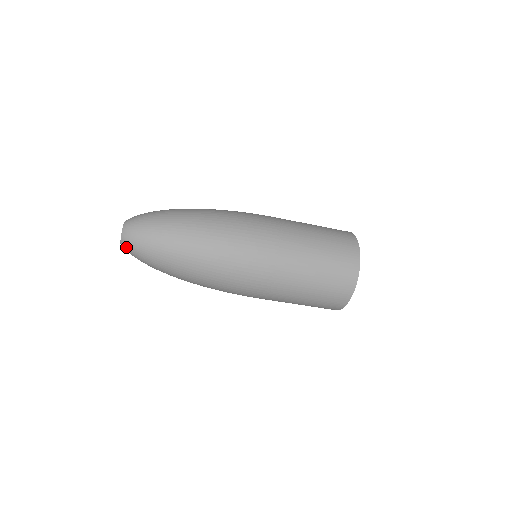
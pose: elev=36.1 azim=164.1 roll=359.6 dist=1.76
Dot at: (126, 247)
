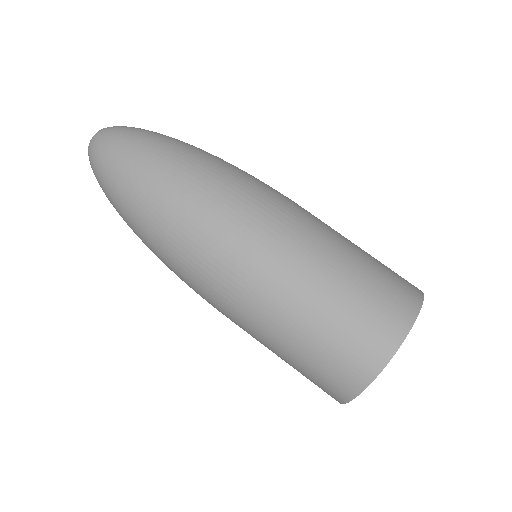
Dot at: occluded
